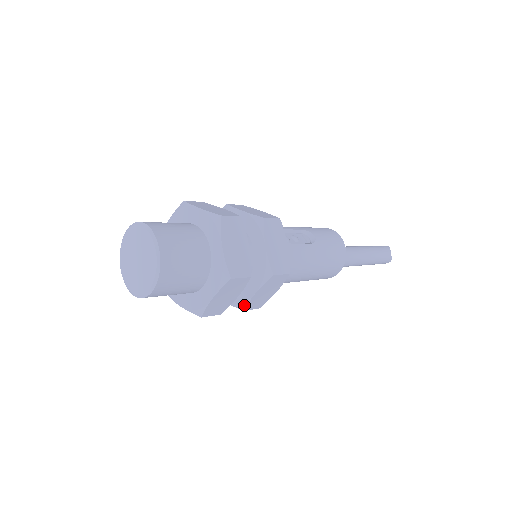
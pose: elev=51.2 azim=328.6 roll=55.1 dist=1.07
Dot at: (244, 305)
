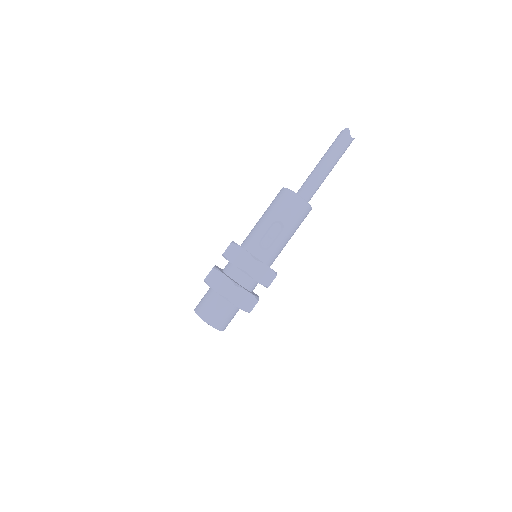
Dot at: occluded
